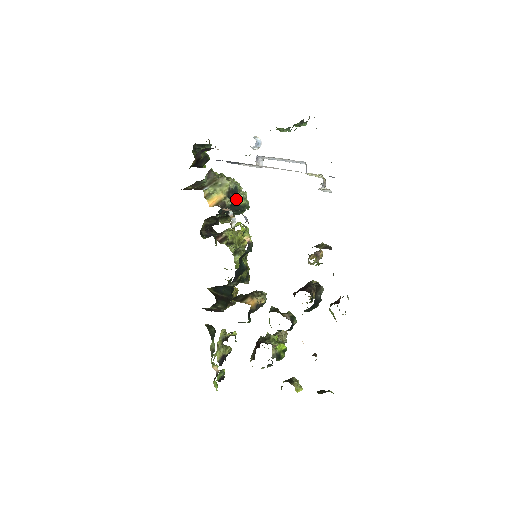
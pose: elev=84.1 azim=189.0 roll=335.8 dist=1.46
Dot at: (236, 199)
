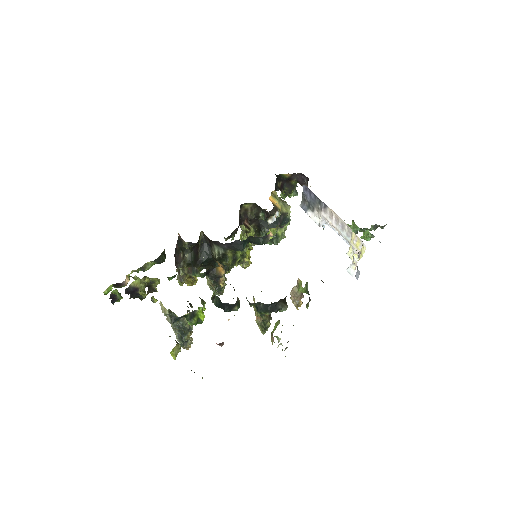
Dot at: (280, 225)
